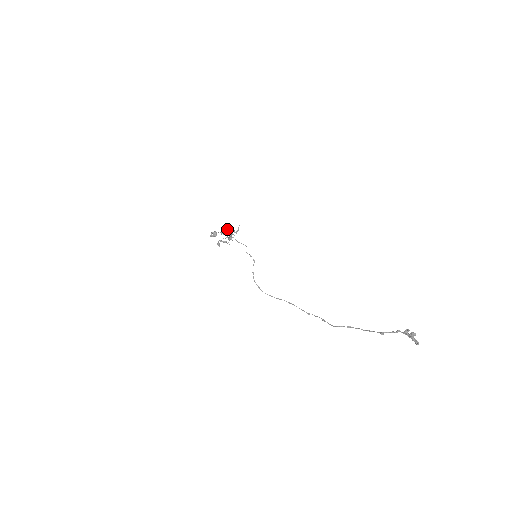
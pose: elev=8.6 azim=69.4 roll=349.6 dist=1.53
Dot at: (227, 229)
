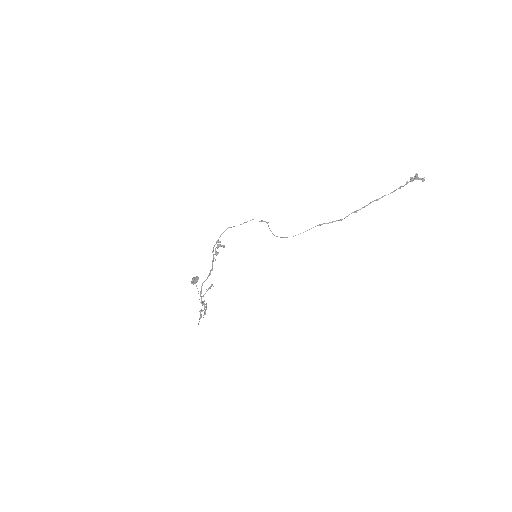
Dot at: (201, 292)
